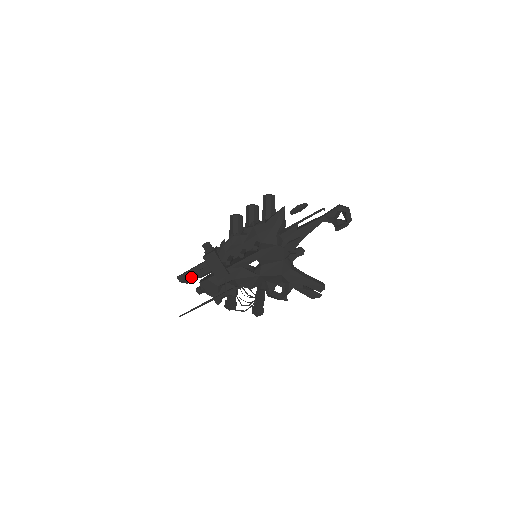
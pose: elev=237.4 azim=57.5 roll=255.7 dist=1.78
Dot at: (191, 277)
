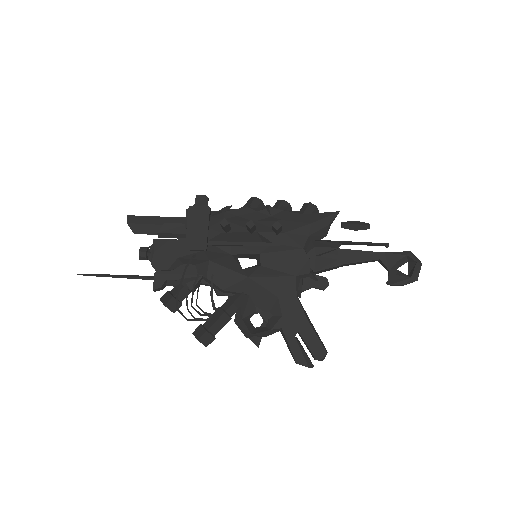
Dot at: (148, 226)
